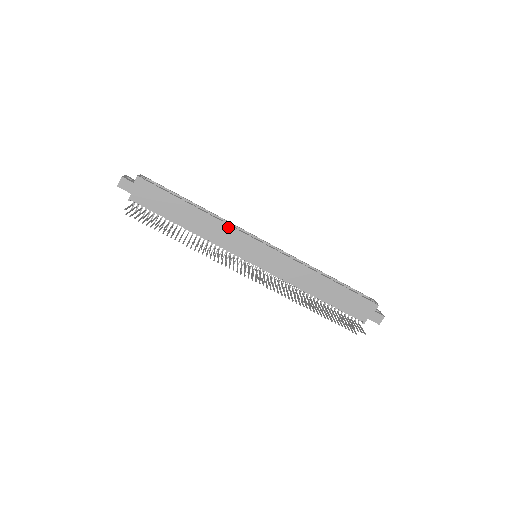
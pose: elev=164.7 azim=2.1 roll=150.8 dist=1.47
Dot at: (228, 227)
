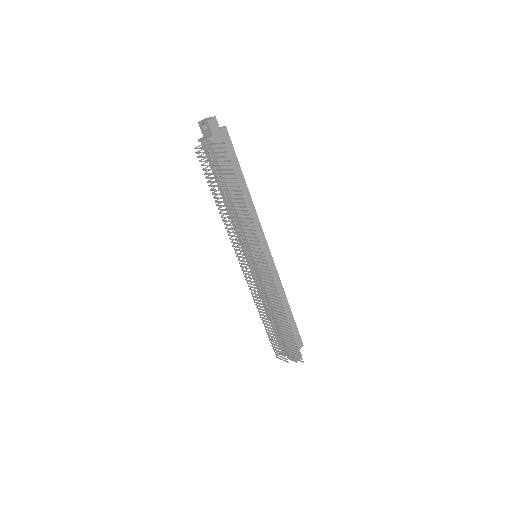
Dot at: (257, 218)
